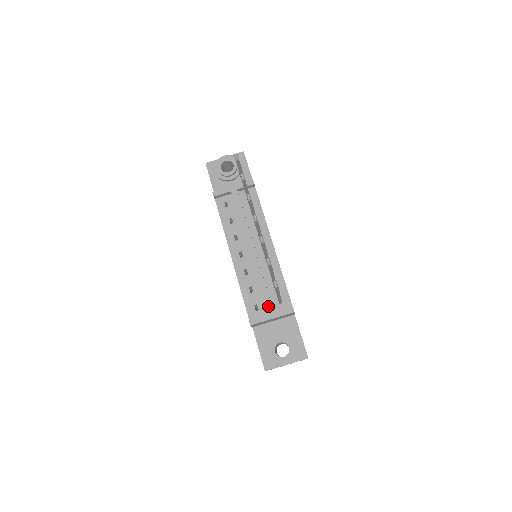
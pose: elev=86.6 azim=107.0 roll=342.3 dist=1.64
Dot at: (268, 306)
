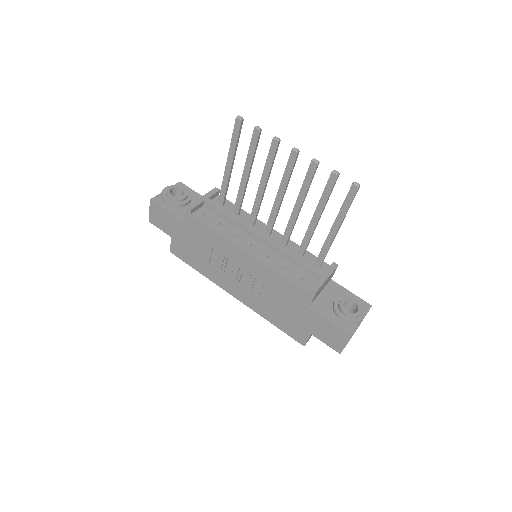
Dot at: (315, 270)
